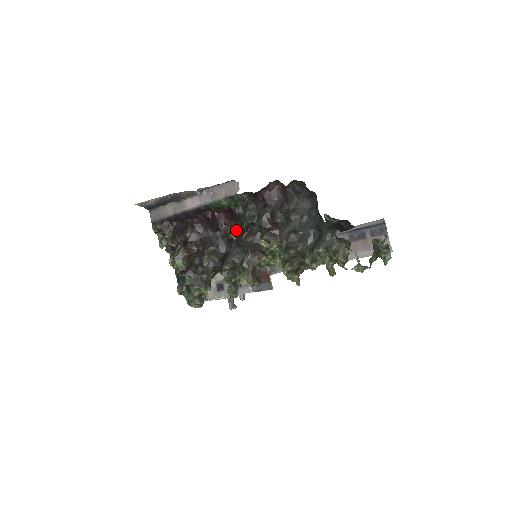
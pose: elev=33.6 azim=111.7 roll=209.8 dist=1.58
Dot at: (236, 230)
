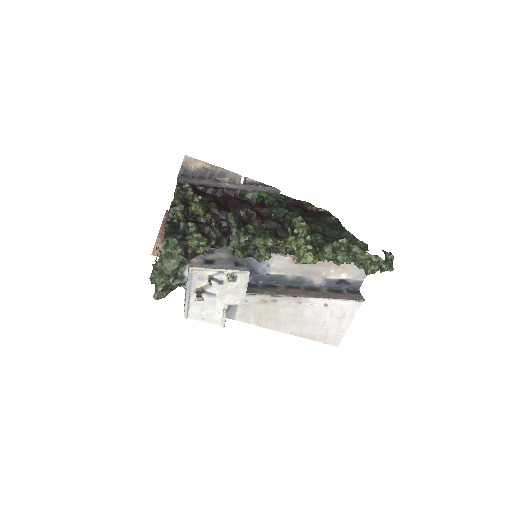
Dot at: (261, 217)
